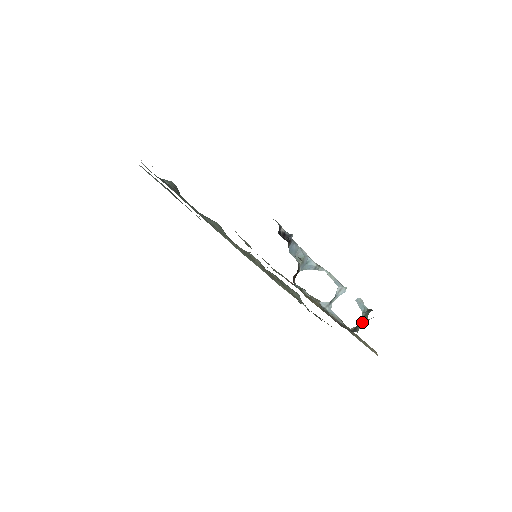
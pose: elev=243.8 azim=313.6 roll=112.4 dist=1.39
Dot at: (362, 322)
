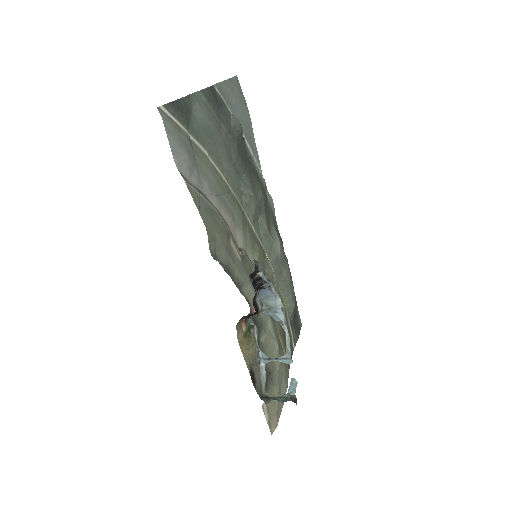
Dot at: (278, 400)
